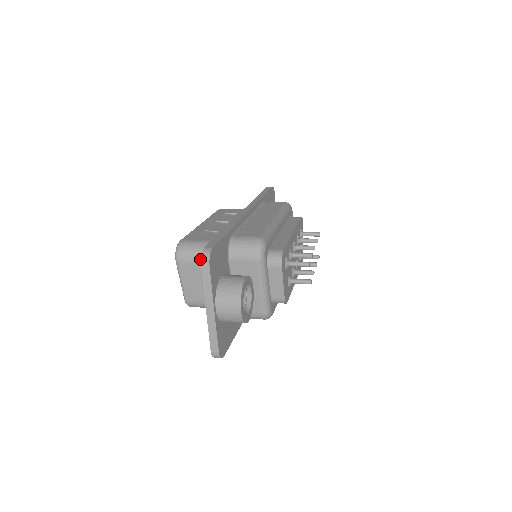
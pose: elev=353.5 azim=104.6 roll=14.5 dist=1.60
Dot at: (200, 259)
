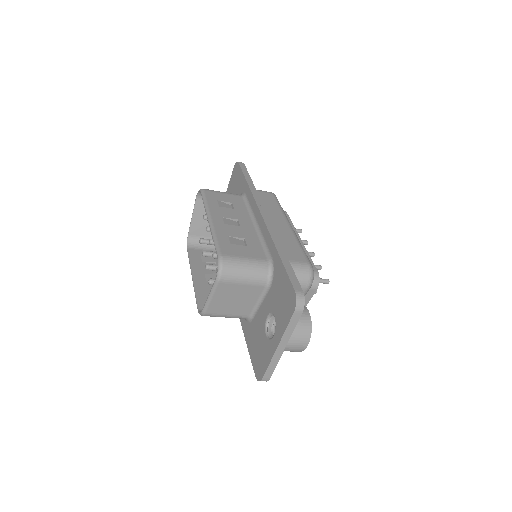
Dot at: (246, 280)
